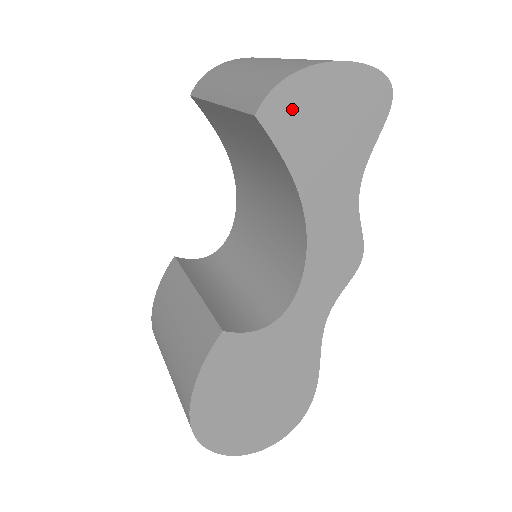
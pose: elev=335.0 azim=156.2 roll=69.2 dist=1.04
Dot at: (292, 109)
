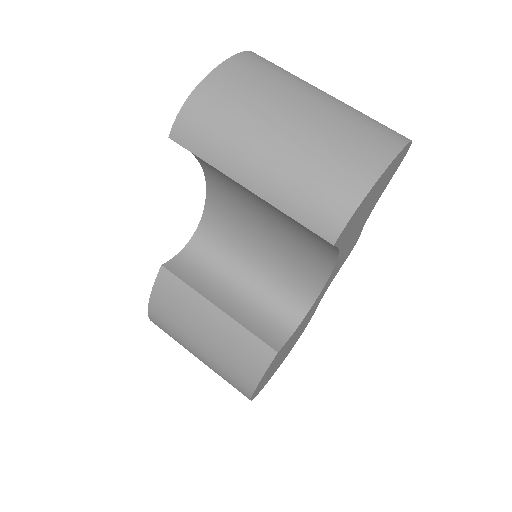
Dot at: (354, 218)
